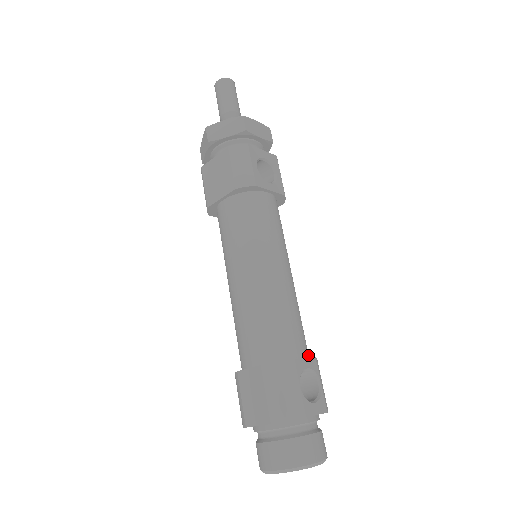
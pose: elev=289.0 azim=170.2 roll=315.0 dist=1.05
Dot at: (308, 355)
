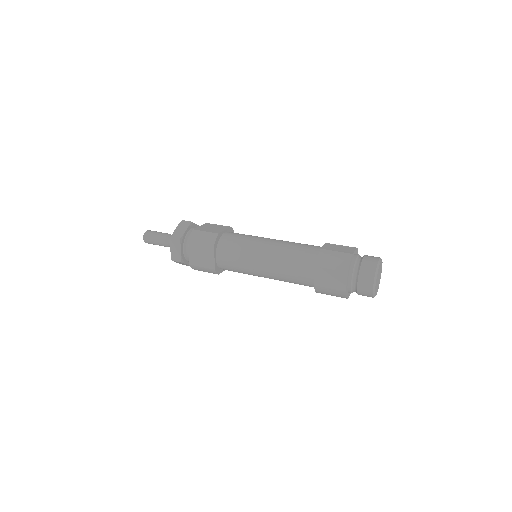
Dot at: occluded
